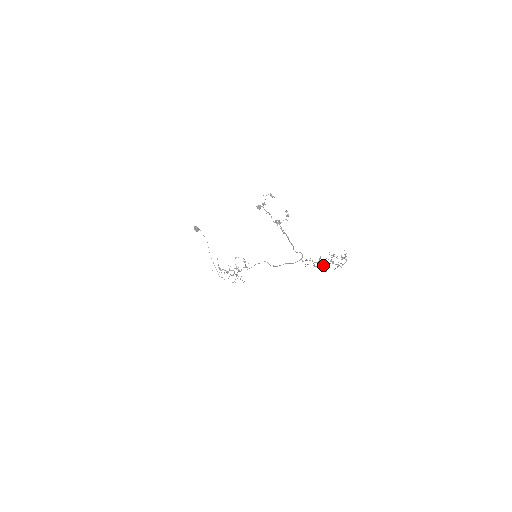
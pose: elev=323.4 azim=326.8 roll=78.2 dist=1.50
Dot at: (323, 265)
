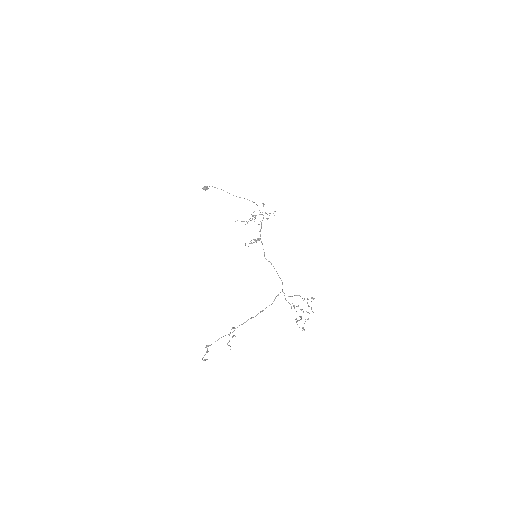
Dot at: occluded
